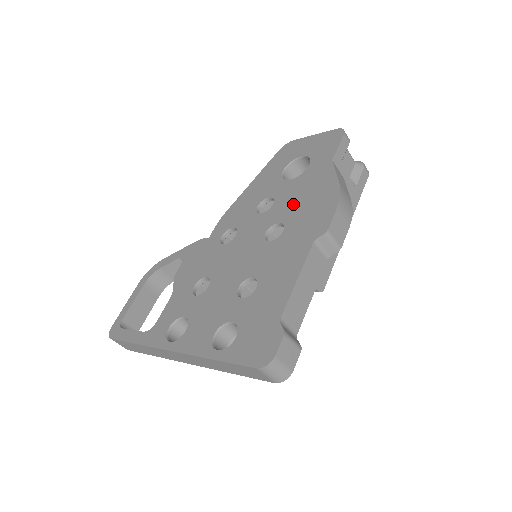
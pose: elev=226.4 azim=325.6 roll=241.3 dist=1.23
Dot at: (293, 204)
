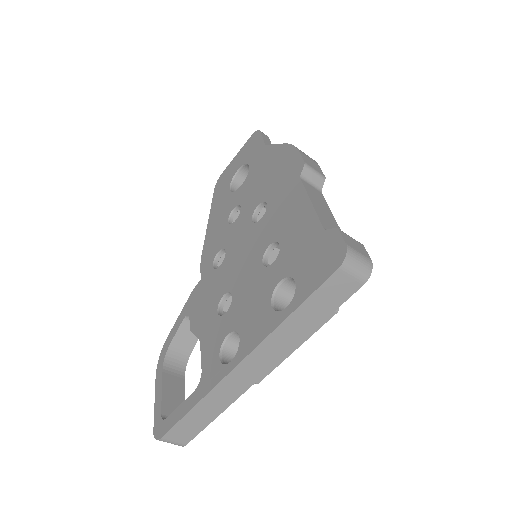
Dot at: (259, 188)
